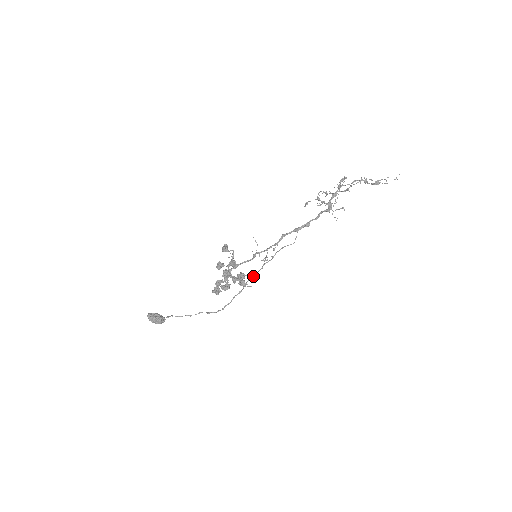
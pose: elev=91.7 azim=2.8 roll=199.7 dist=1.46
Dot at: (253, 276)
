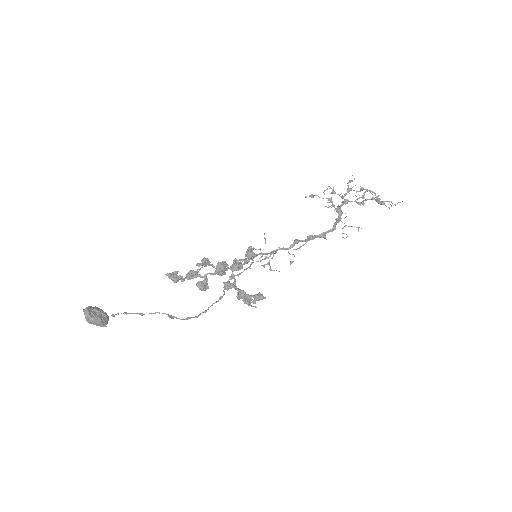
Dot at: (236, 275)
